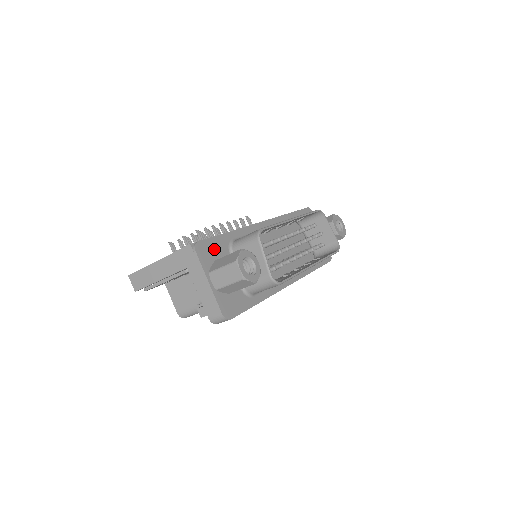
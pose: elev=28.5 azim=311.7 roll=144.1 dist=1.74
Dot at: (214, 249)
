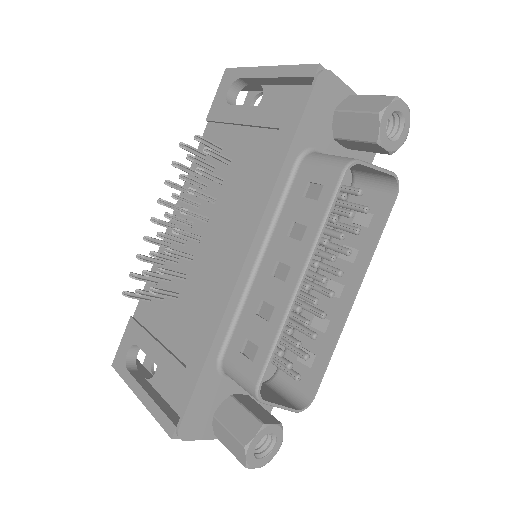
Dot at: (203, 404)
